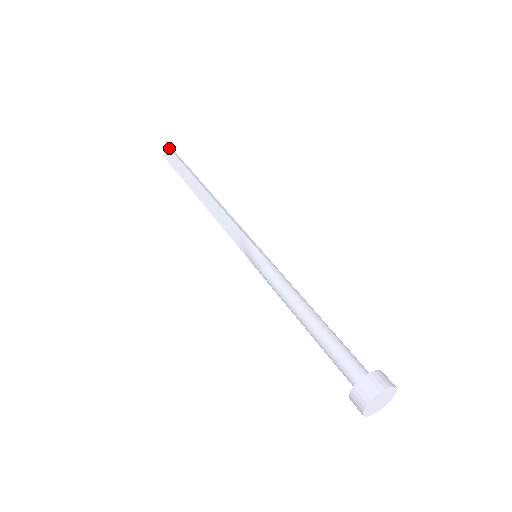
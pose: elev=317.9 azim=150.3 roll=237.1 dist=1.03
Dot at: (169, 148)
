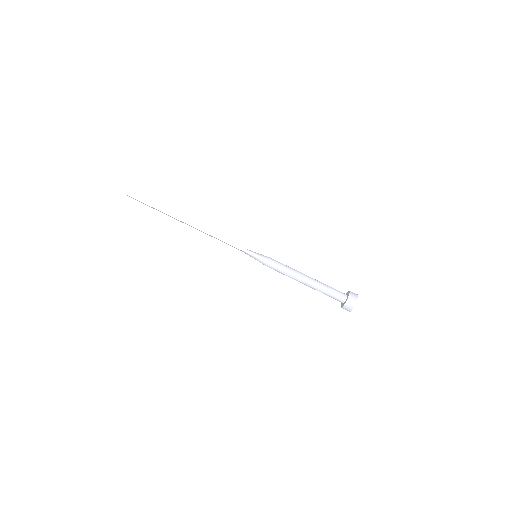
Dot at: occluded
